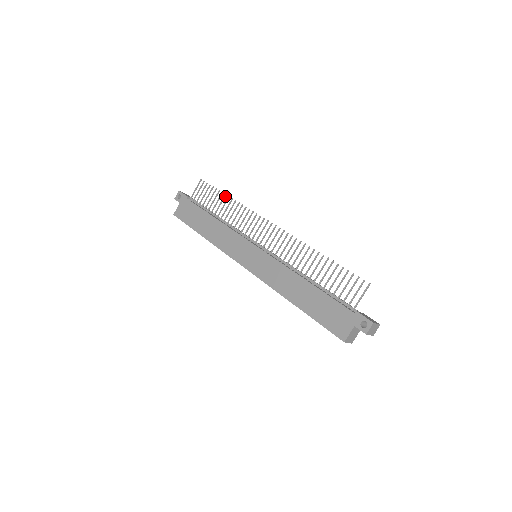
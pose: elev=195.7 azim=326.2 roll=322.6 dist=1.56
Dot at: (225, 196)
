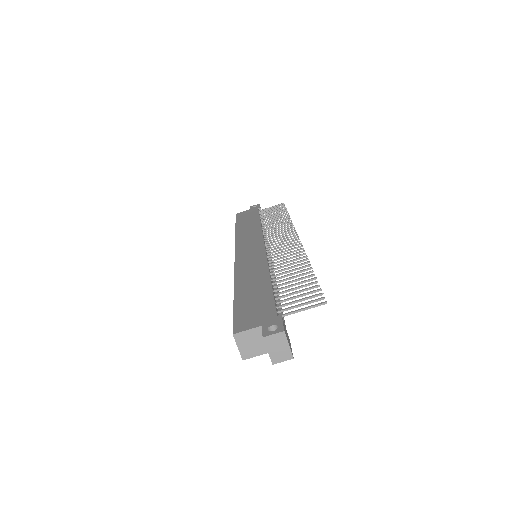
Dot at: occluded
